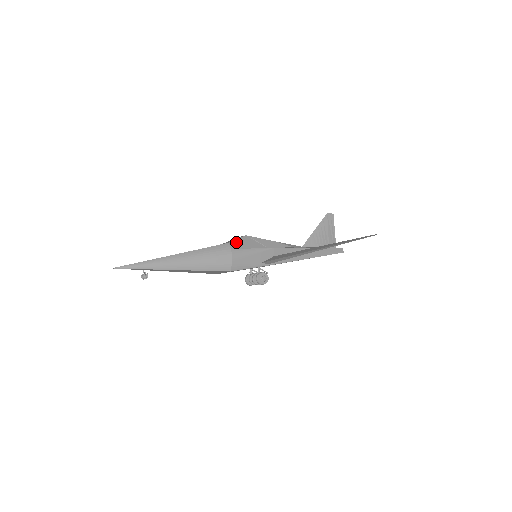
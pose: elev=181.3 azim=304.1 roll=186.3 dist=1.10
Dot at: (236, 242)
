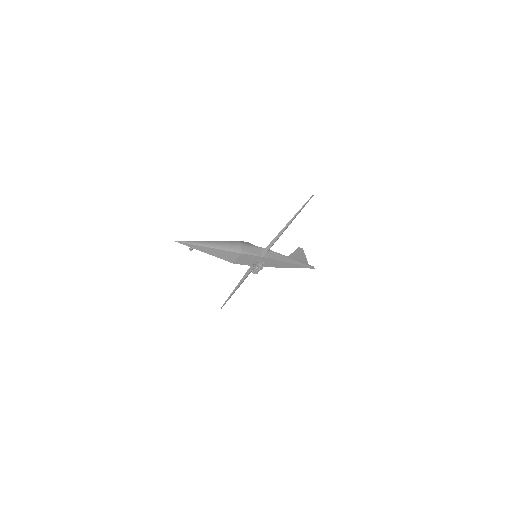
Dot at: (242, 242)
